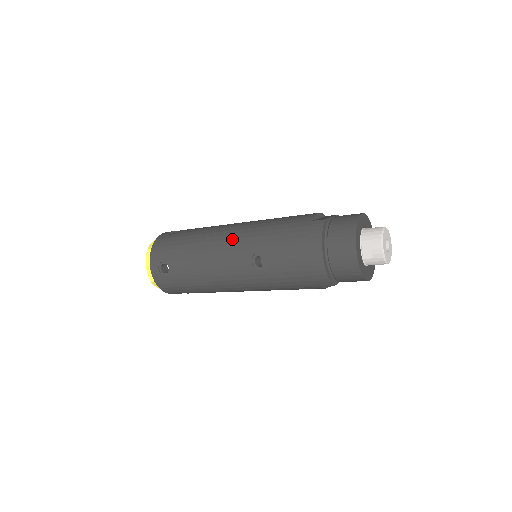
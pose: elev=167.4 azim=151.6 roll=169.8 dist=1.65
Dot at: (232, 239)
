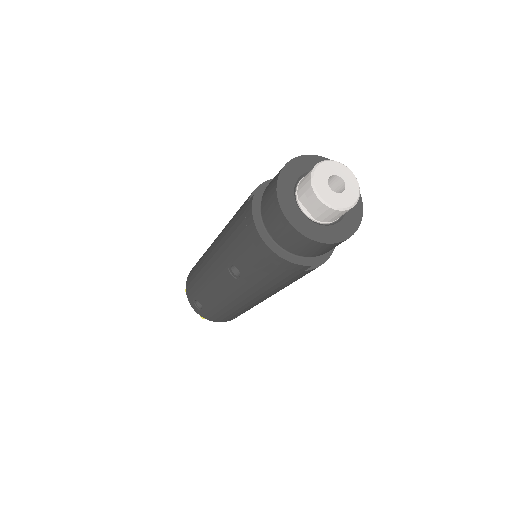
Dot at: (212, 256)
